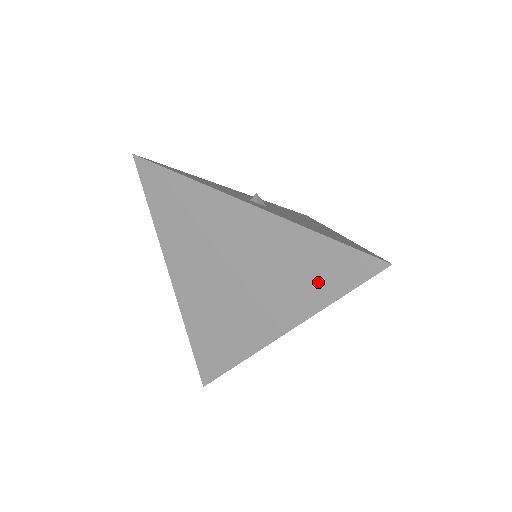
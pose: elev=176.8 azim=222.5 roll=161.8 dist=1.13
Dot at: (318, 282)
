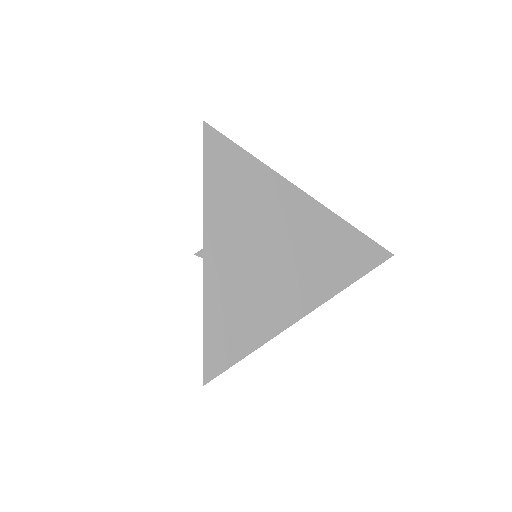
Dot at: (346, 264)
